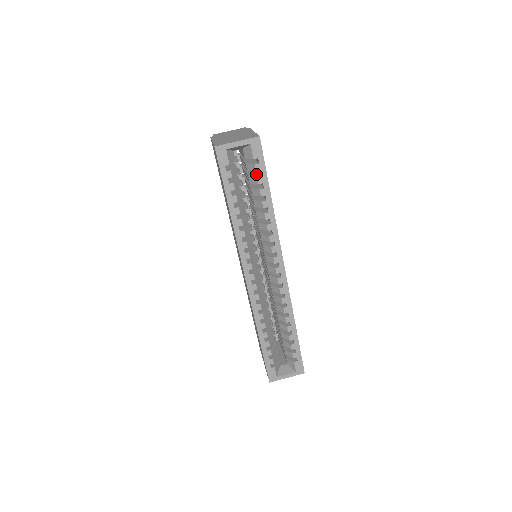
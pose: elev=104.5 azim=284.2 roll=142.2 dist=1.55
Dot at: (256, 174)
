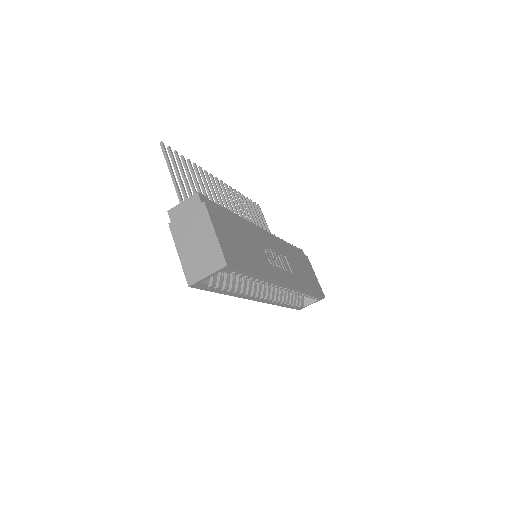
Dot at: occluded
